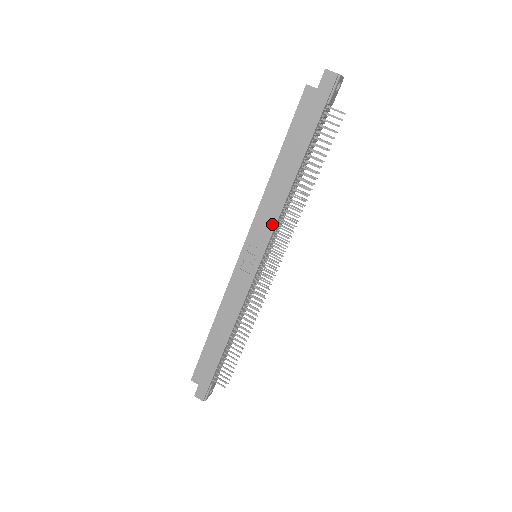
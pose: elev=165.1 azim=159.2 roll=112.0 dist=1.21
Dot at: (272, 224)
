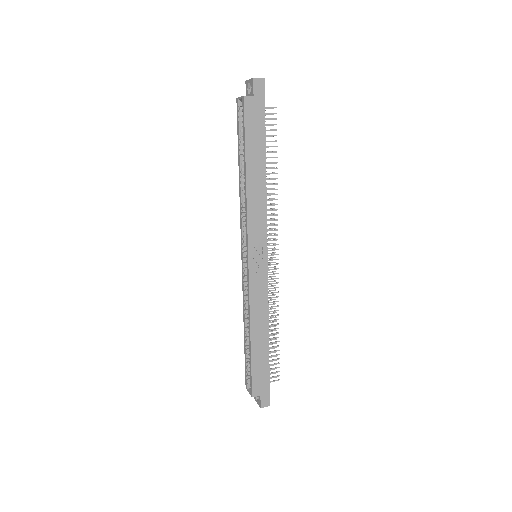
Dot at: (264, 220)
